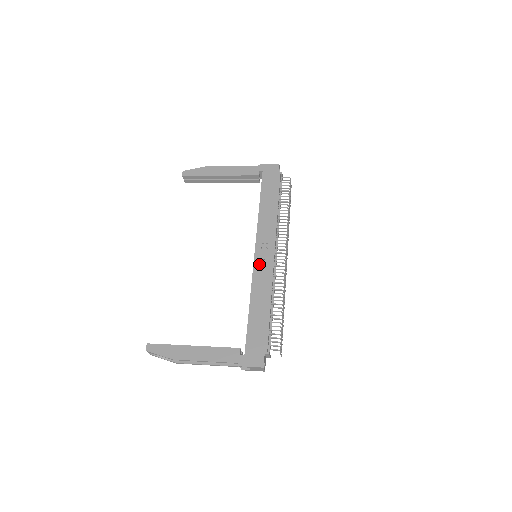
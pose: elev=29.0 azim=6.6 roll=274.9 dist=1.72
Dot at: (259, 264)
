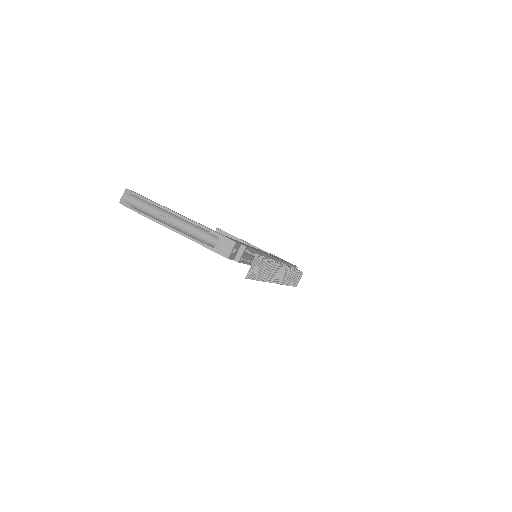
Dot at: occluded
